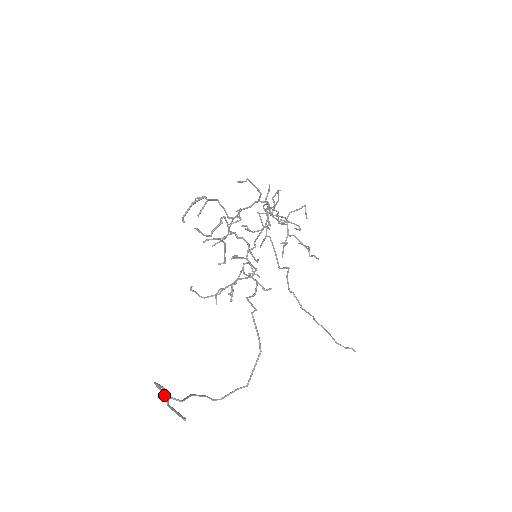
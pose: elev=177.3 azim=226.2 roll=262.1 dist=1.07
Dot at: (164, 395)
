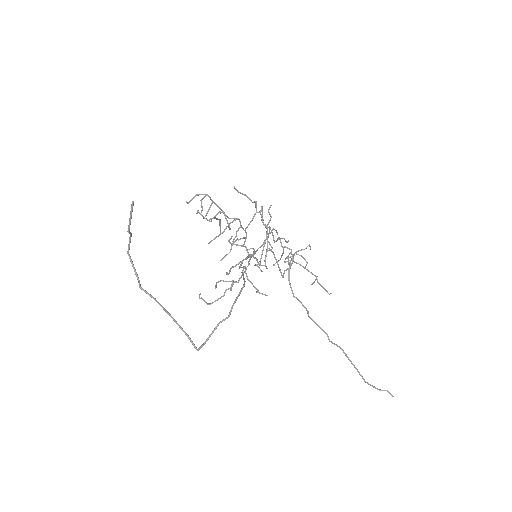
Dot at: (136, 274)
